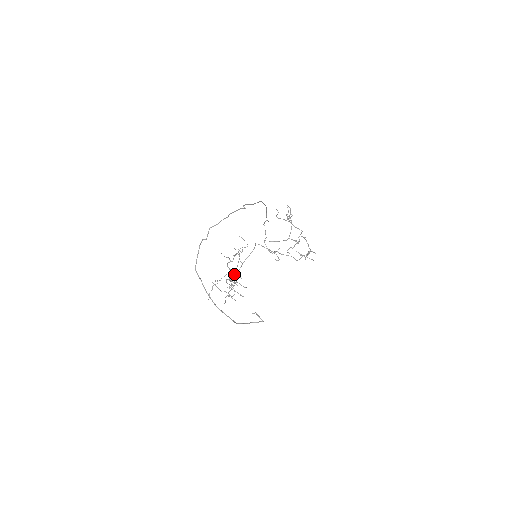
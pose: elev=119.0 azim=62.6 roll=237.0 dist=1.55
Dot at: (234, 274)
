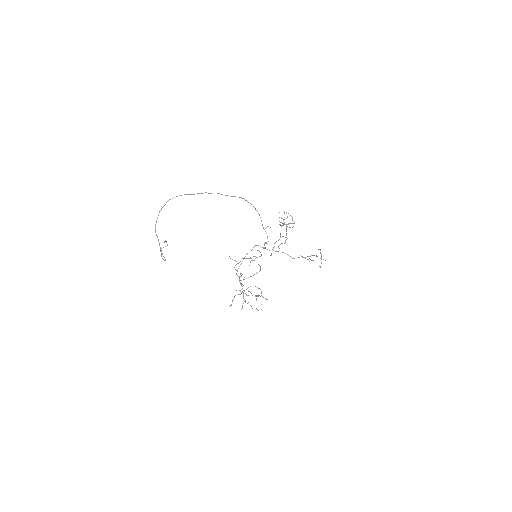
Dot at: occluded
